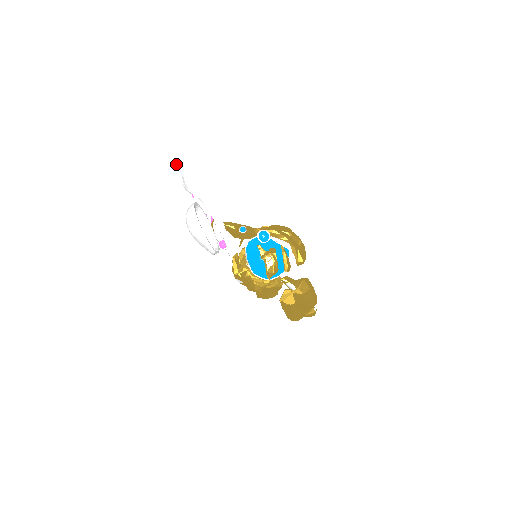
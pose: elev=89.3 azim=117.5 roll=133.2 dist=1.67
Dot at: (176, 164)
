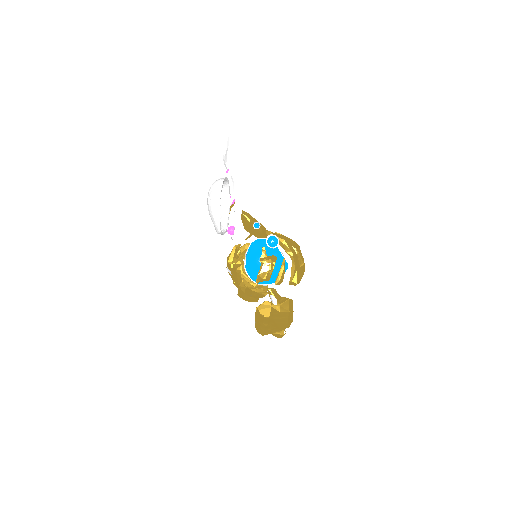
Dot at: (227, 134)
